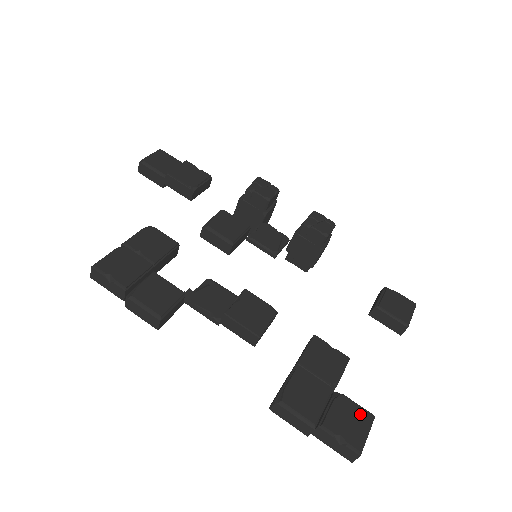
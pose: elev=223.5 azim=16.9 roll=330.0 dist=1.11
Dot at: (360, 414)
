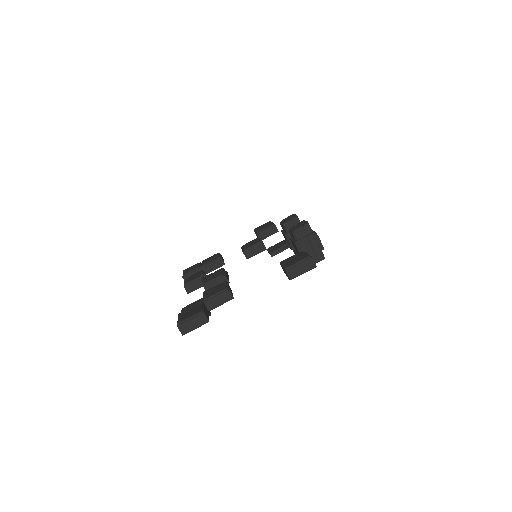
Dot at: (197, 310)
